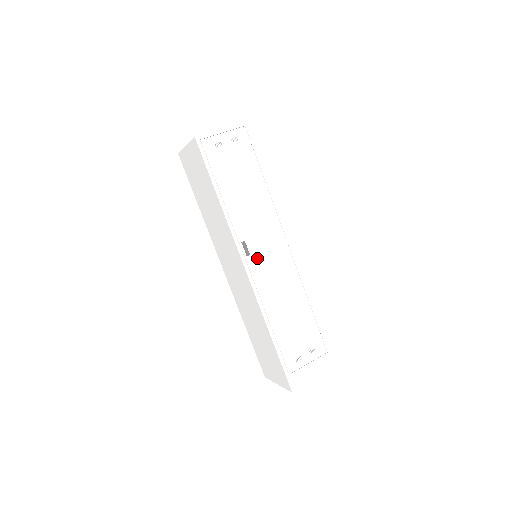
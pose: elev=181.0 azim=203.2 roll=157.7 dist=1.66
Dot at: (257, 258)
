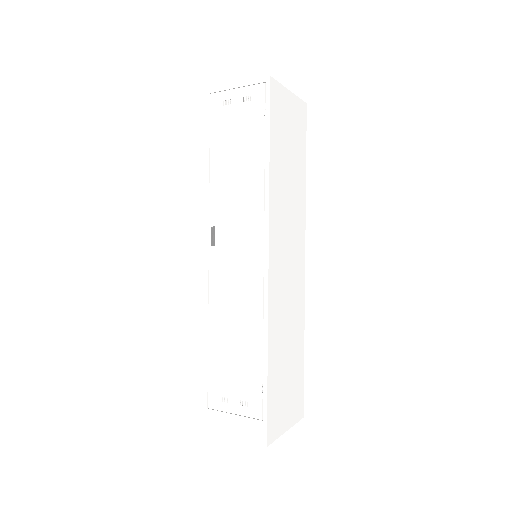
Dot at: (222, 253)
